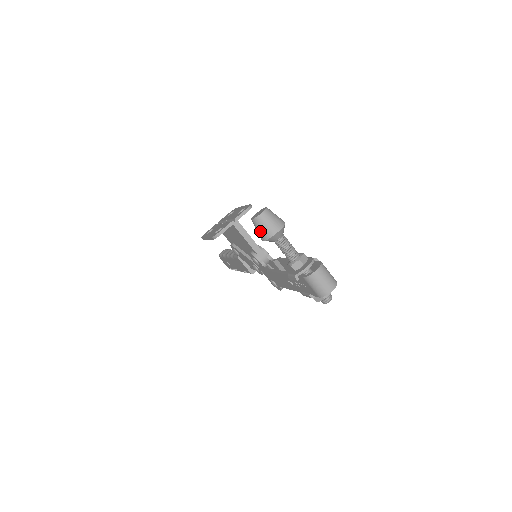
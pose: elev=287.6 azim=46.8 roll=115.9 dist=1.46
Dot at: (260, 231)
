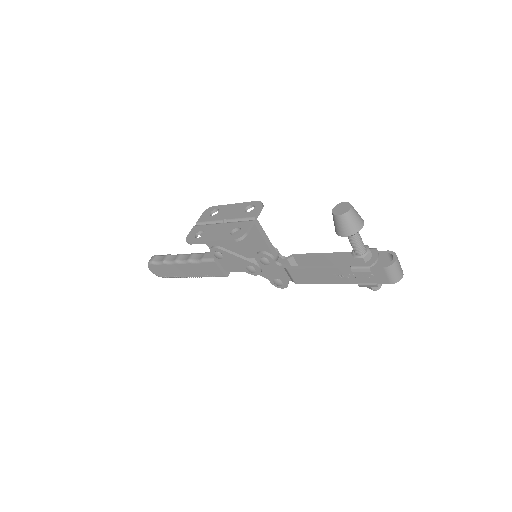
Dot at: (347, 226)
